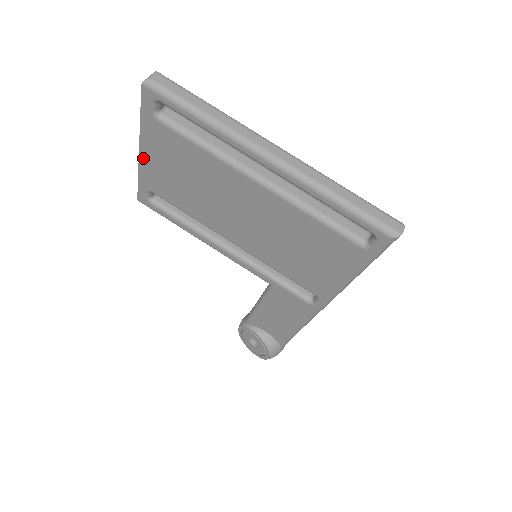
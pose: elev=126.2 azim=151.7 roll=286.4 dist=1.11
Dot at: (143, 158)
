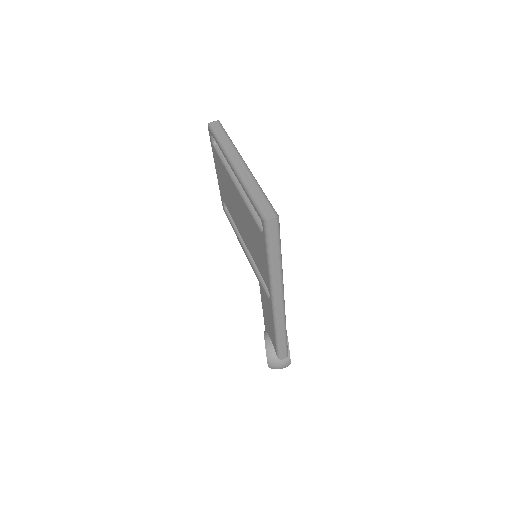
Dot at: (217, 175)
